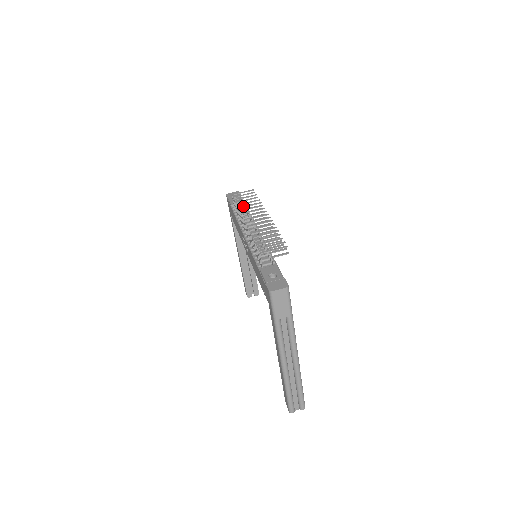
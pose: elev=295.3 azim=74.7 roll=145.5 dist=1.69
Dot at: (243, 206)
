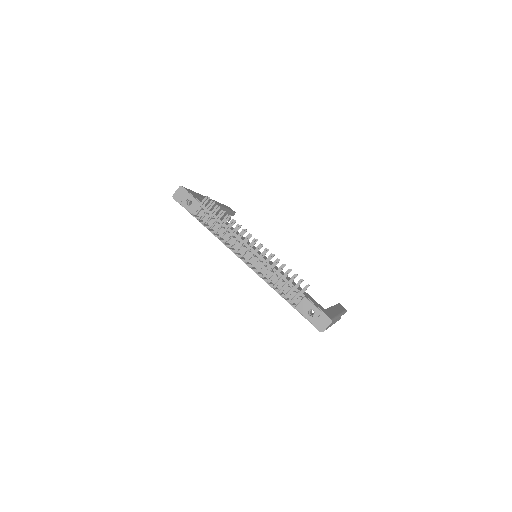
Dot at: (221, 234)
